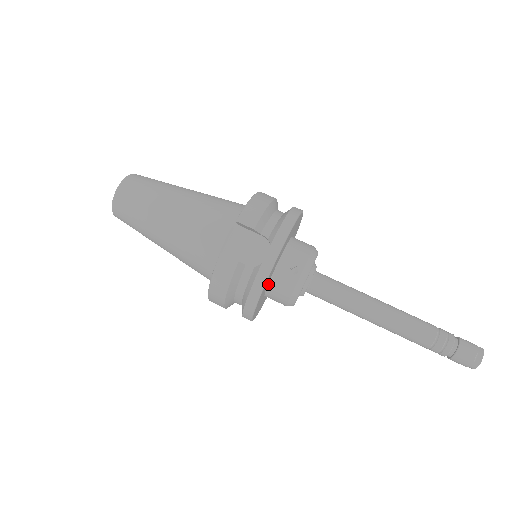
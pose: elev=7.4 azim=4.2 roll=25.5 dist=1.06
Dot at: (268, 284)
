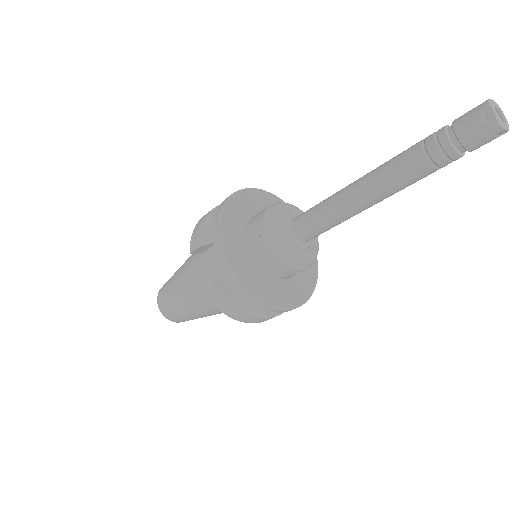
Dot at: (261, 270)
